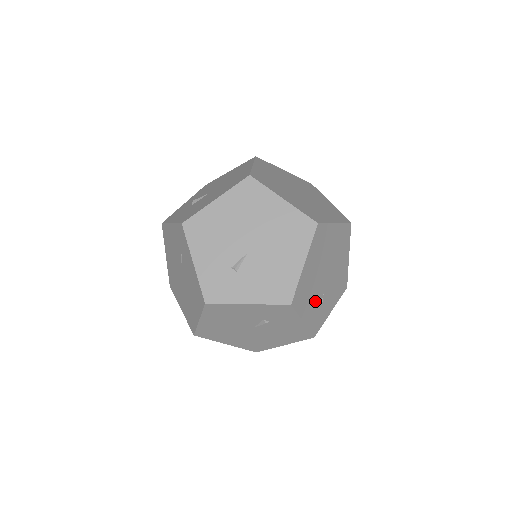
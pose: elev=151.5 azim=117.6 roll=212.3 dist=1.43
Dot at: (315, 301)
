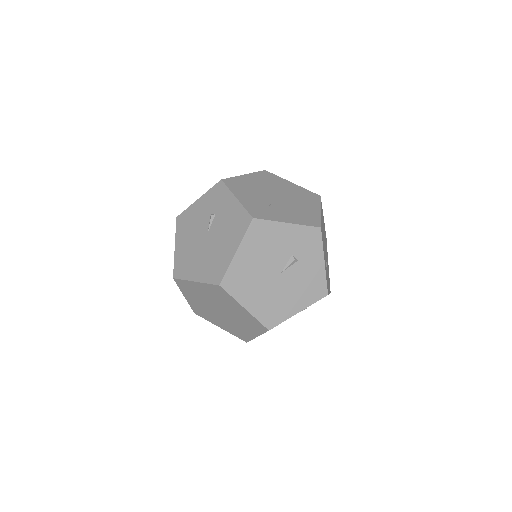
Dot at: (257, 199)
